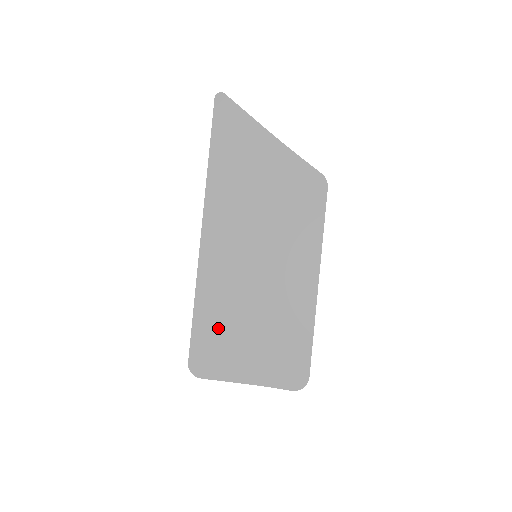
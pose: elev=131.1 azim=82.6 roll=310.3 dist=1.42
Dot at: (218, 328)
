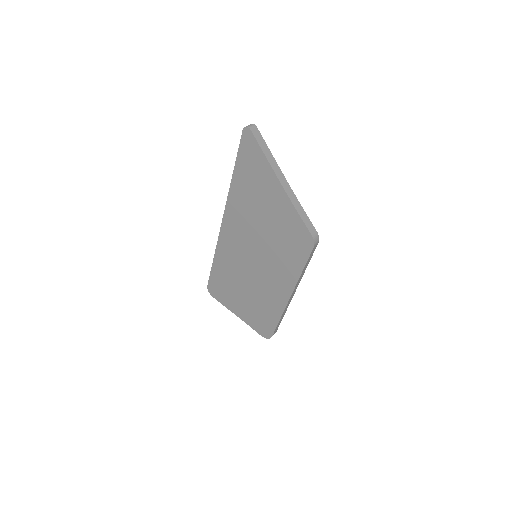
Dot at: (225, 281)
